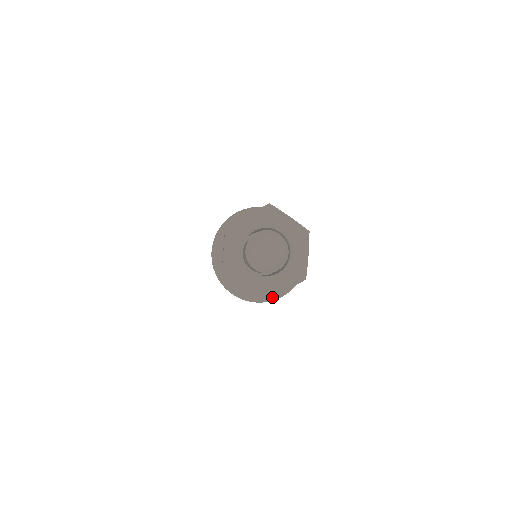
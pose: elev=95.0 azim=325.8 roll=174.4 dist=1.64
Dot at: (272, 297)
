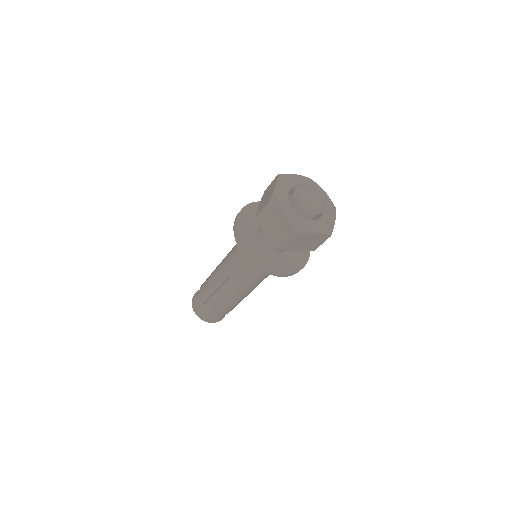
Dot at: (279, 270)
